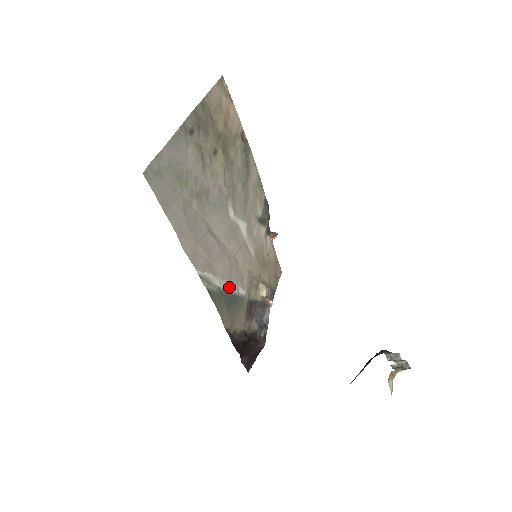
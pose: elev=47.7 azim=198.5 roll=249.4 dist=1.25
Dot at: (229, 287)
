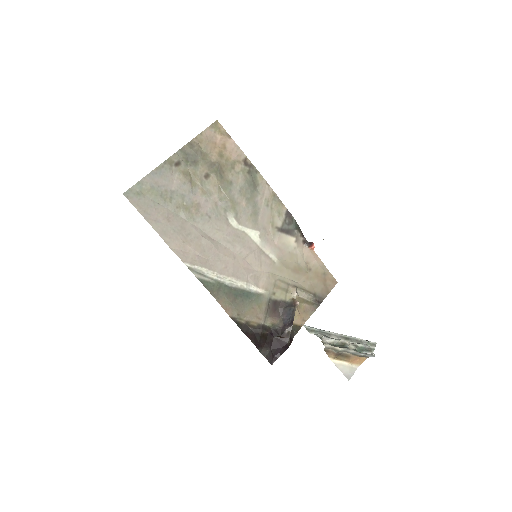
Dot at: (232, 282)
